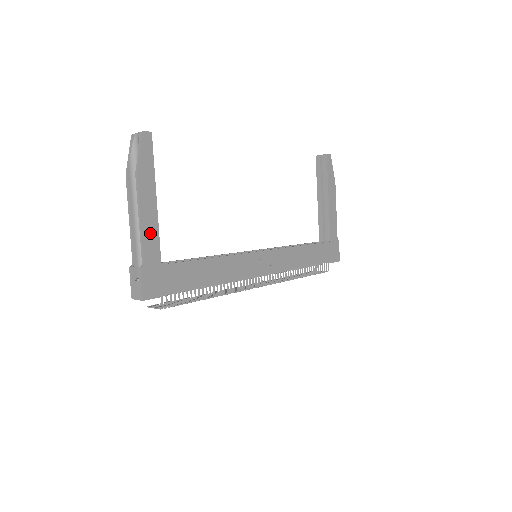
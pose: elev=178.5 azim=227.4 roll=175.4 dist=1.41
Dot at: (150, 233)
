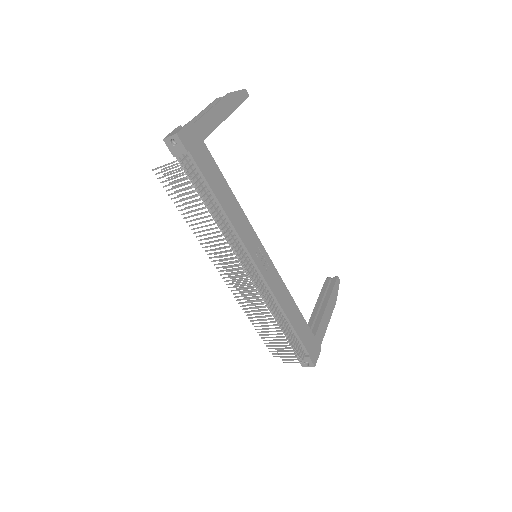
Dot at: (212, 120)
